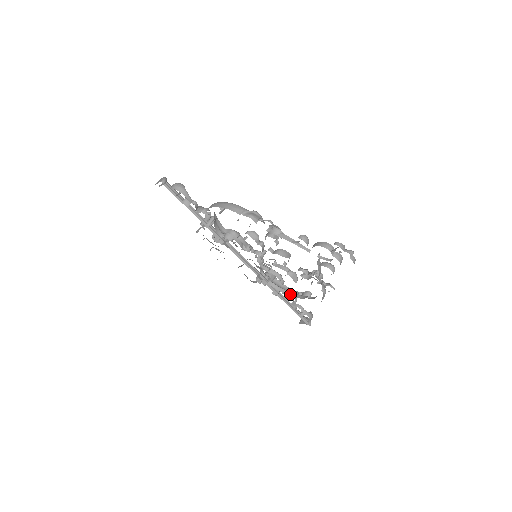
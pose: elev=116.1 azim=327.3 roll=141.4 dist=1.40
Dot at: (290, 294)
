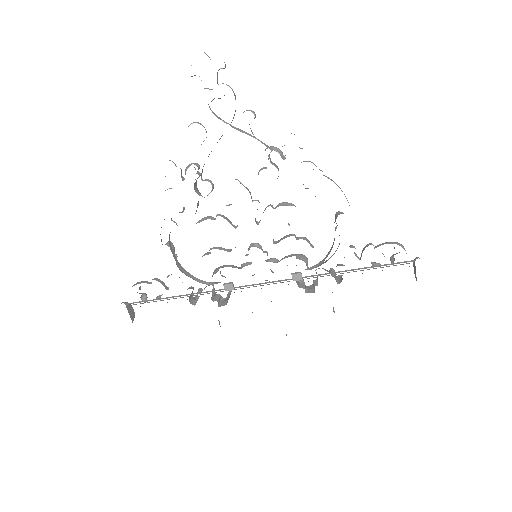
Dot at: occluded
